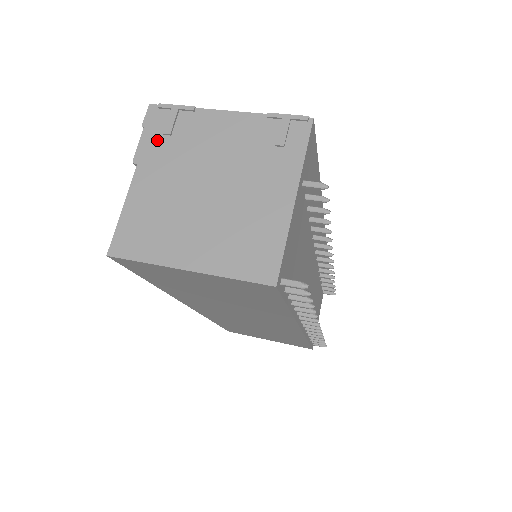
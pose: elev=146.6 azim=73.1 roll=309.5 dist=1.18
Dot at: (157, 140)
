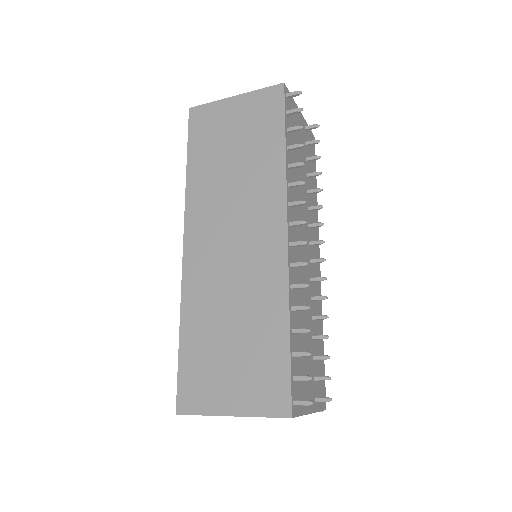
Dot at: occluded
